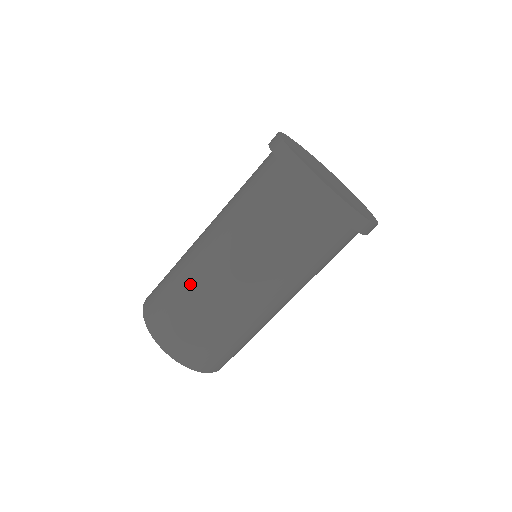
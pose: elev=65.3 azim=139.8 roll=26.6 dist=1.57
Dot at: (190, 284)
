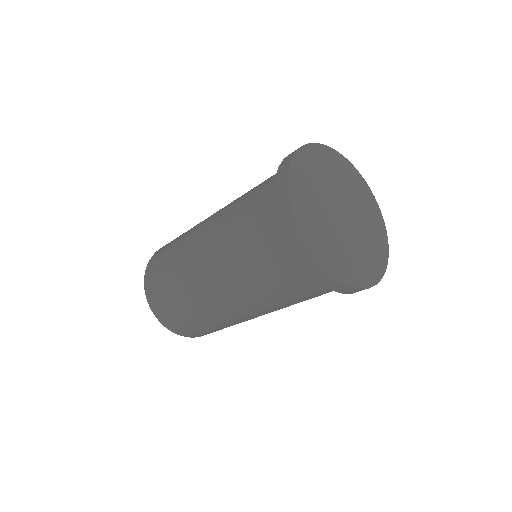
Dot at: (186, 291)
